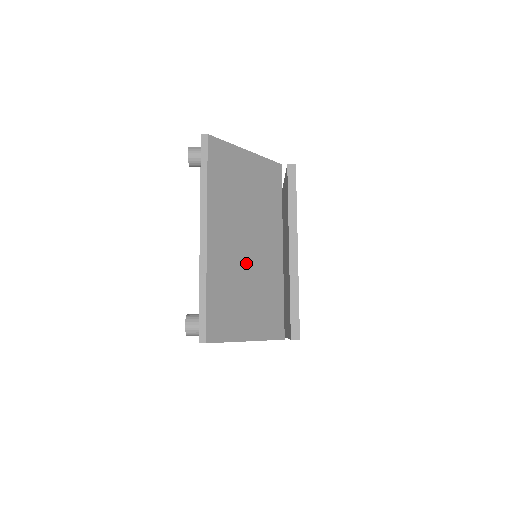
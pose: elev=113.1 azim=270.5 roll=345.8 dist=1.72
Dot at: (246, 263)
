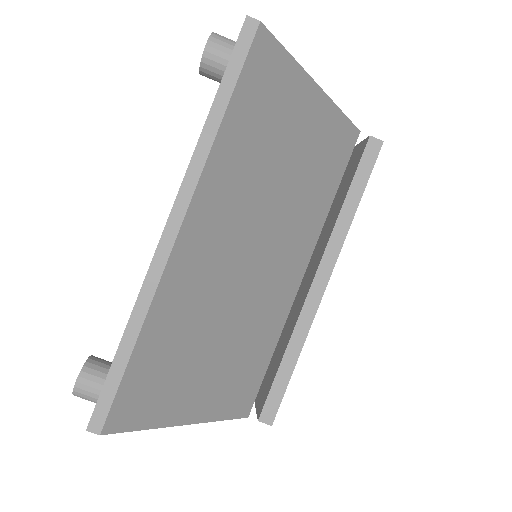
Dot at: (235, 292)
